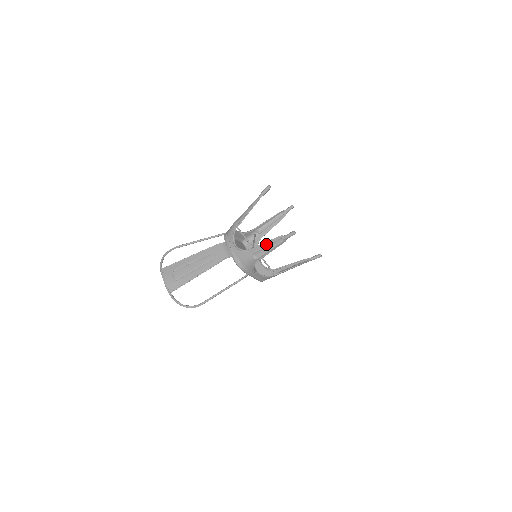
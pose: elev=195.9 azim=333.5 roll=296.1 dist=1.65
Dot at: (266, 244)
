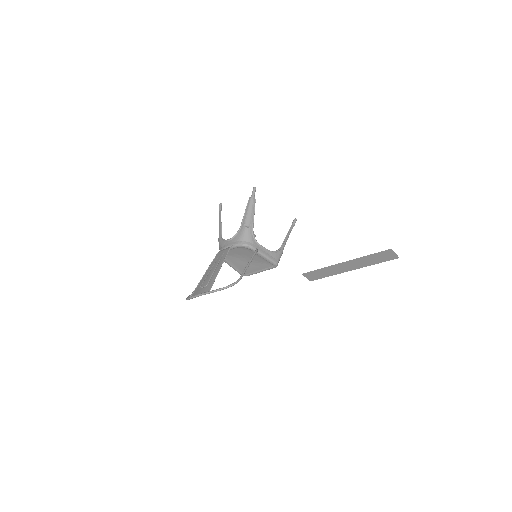
Dot at: (246, 212)
